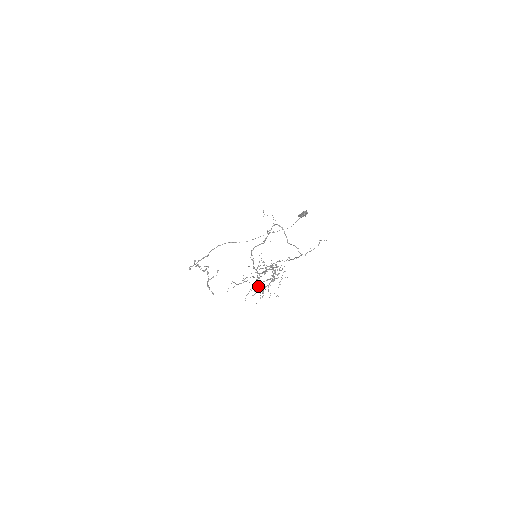
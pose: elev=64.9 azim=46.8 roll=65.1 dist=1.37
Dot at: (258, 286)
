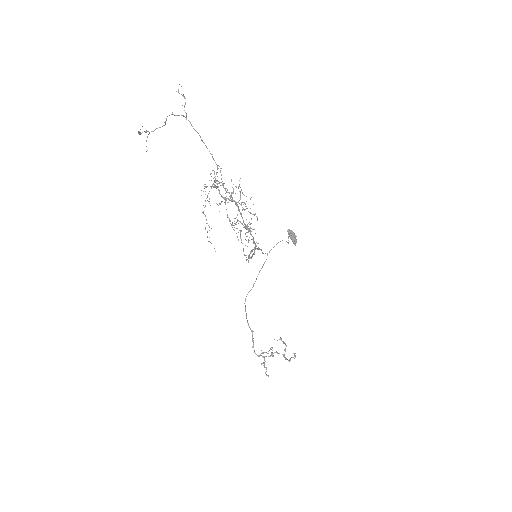
Dot at: occluded
